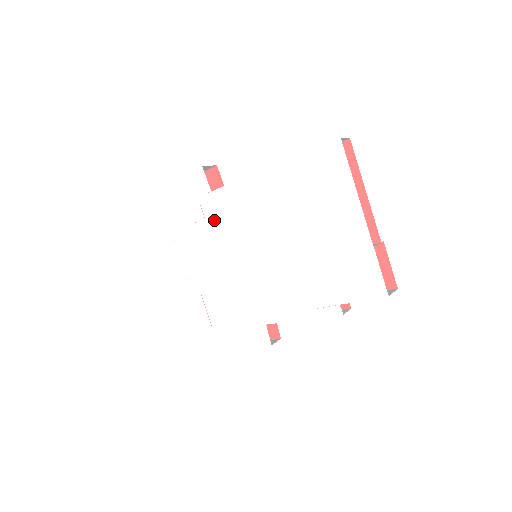
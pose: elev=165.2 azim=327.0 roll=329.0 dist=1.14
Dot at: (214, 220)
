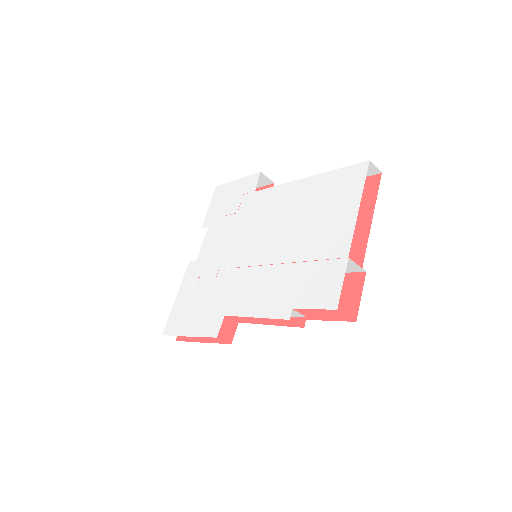
Dot at: (243, 215)
